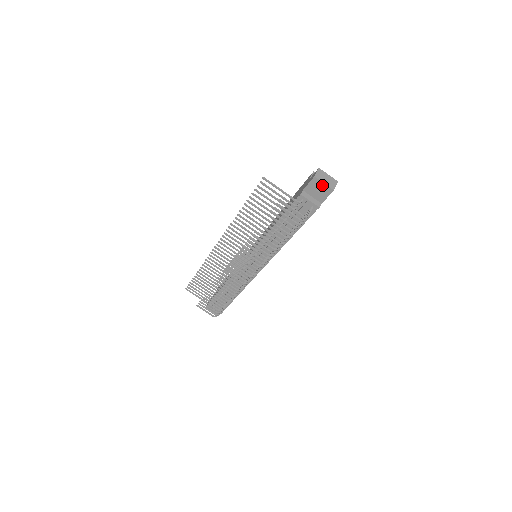
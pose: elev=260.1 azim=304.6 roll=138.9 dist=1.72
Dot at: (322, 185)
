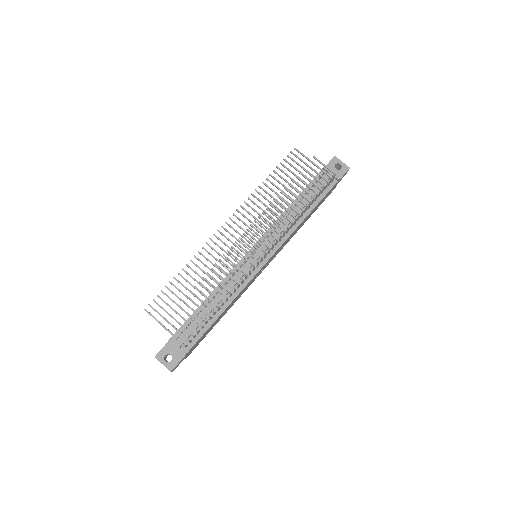
Dot at: (340, 163)
